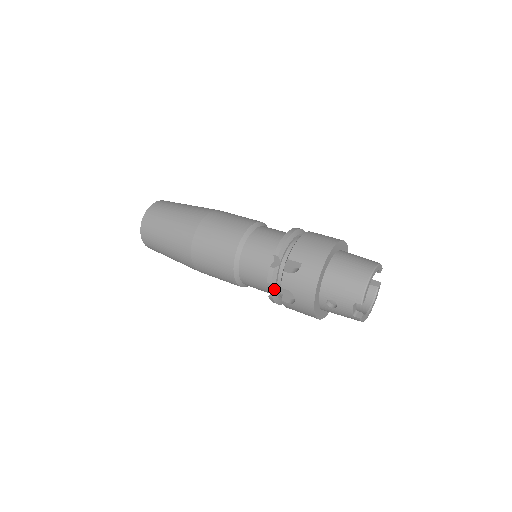
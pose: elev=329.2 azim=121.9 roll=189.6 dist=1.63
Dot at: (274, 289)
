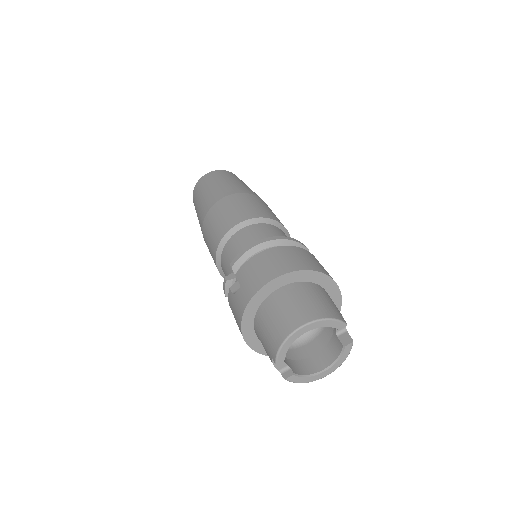
Dot at: occluded
